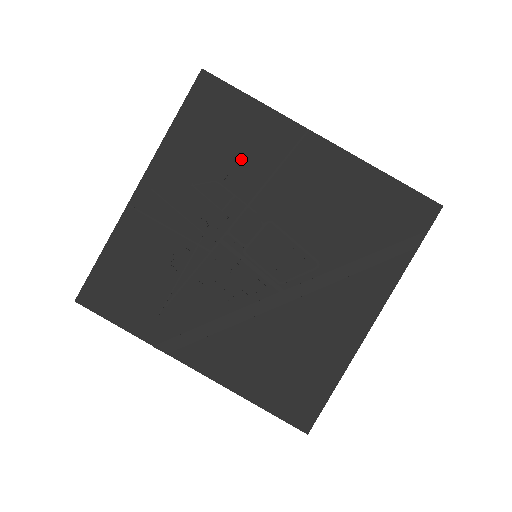
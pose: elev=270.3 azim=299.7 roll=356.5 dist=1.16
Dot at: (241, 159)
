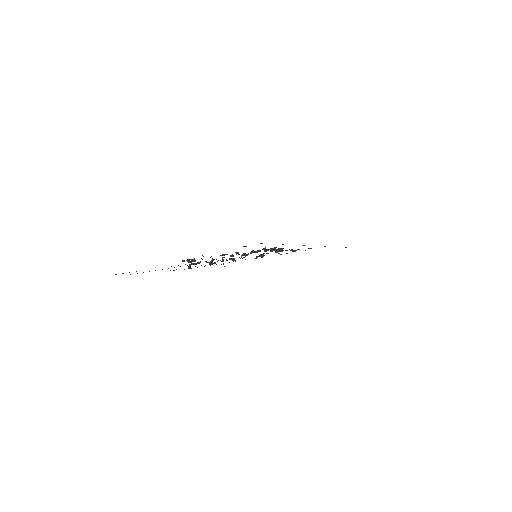
Dot at: occluded
